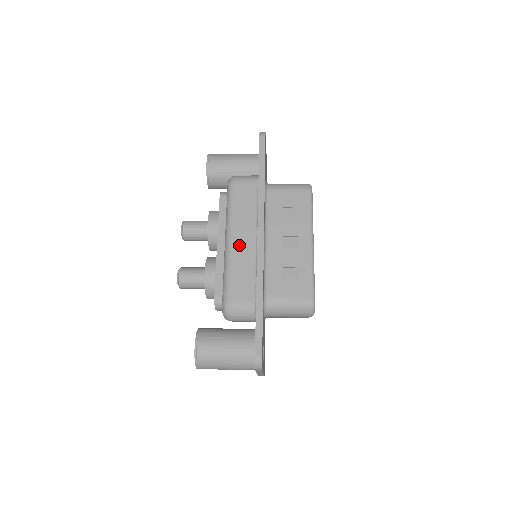
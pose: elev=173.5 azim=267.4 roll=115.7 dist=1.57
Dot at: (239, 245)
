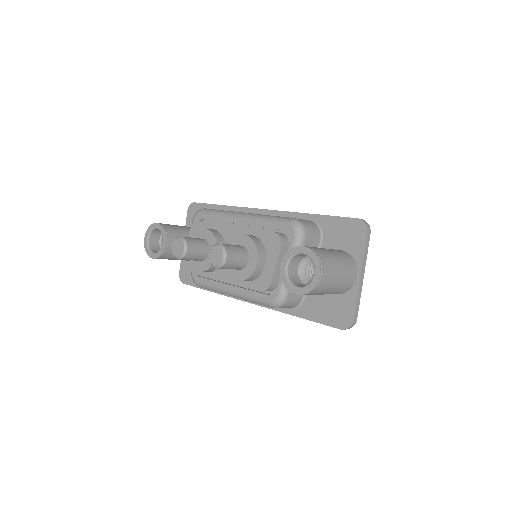
Dot at: occluded
